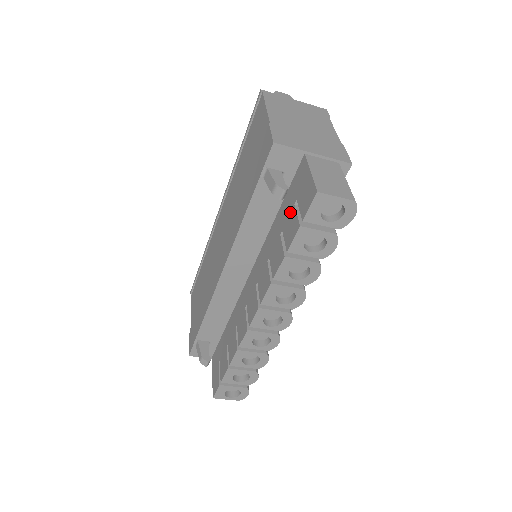
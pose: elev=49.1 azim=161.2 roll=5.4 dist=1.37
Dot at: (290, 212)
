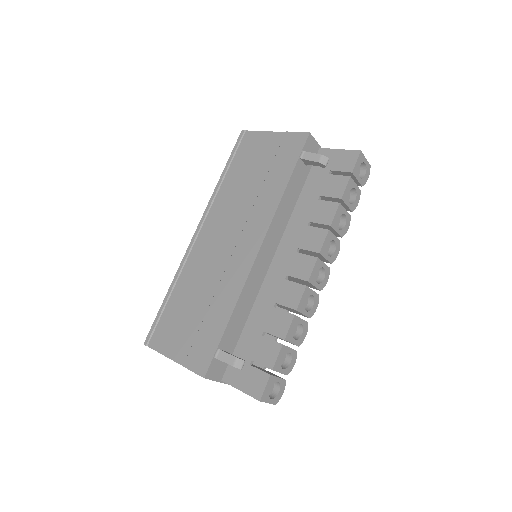
Dot at: (325, 180)
